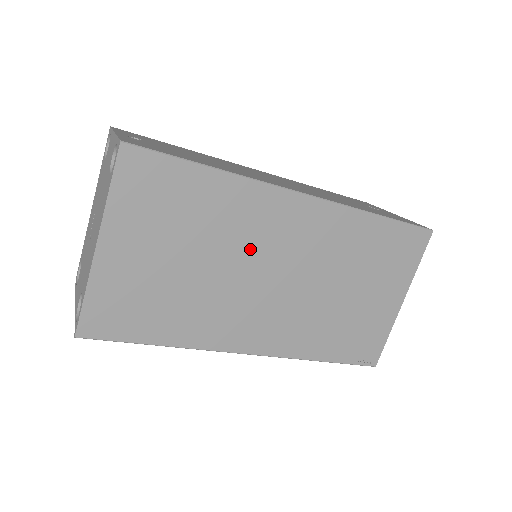
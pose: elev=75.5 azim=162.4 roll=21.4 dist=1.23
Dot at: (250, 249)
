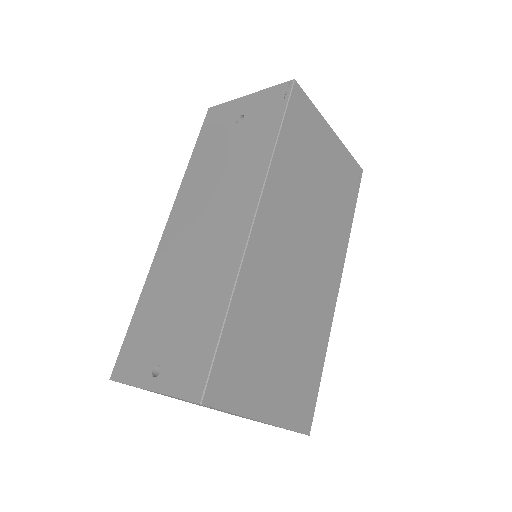
Dot at: (282, 280)
